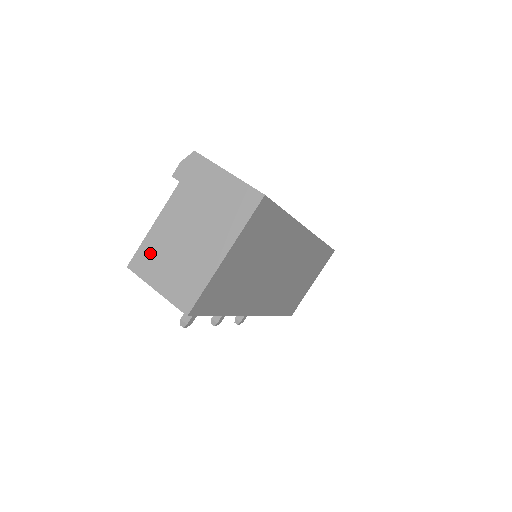
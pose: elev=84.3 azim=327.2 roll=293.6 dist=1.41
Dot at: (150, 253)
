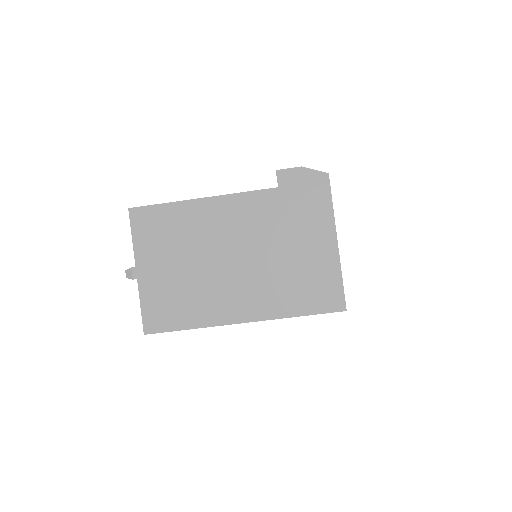
Dot at: (169, 225)
